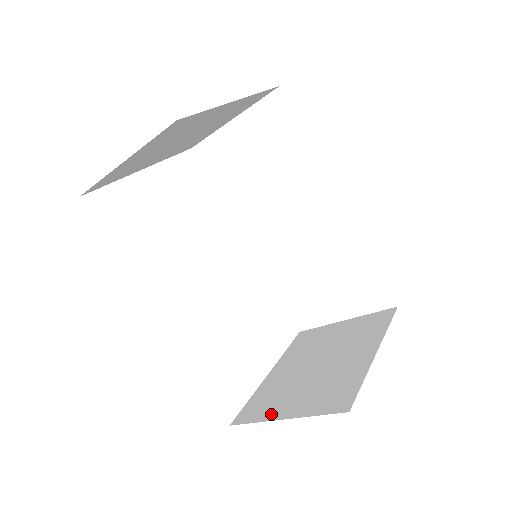
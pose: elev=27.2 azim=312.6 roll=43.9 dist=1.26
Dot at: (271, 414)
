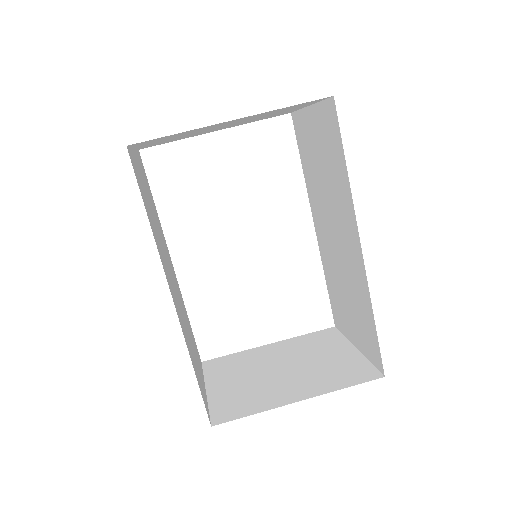
Dot at: (212, 378)
